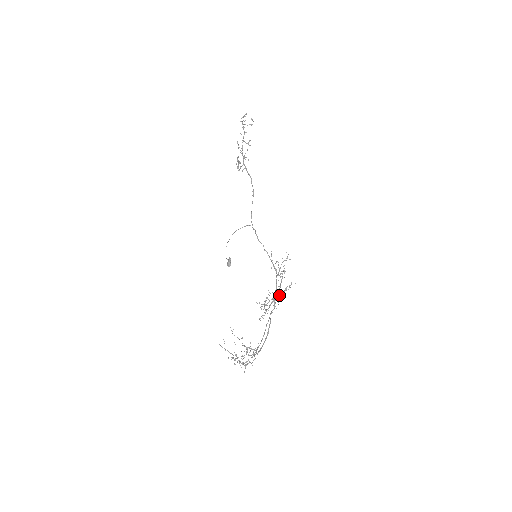
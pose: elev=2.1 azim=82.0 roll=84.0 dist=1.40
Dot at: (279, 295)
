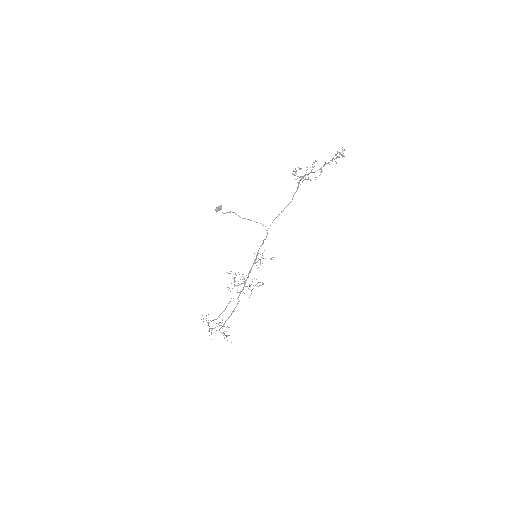
Dot at: occluded
